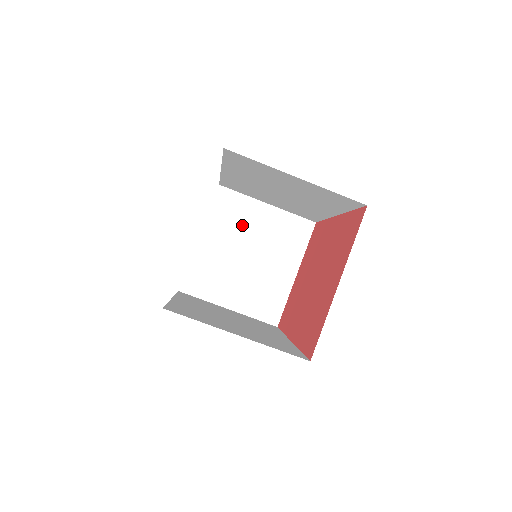
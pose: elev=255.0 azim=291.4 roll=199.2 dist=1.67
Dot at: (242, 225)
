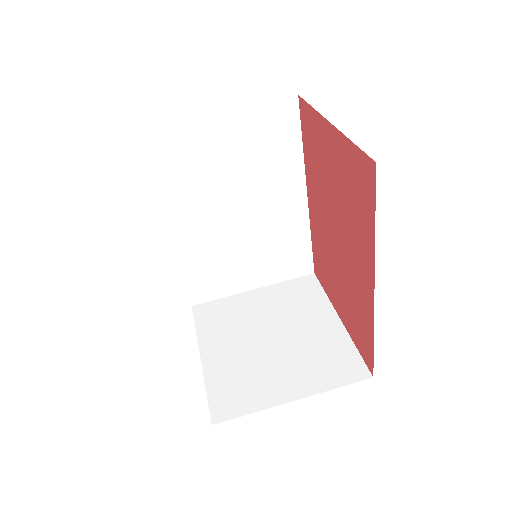
Dot at: (241, 319)
